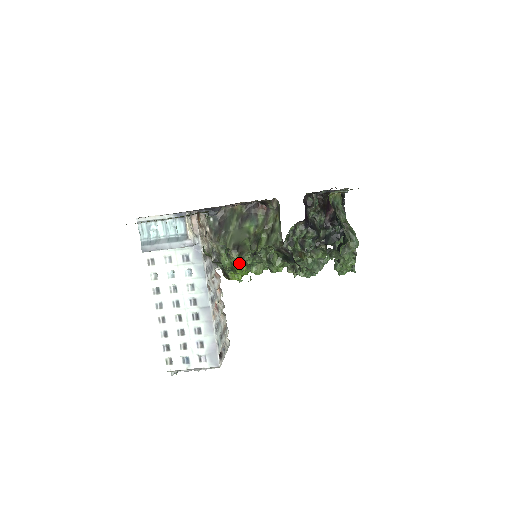
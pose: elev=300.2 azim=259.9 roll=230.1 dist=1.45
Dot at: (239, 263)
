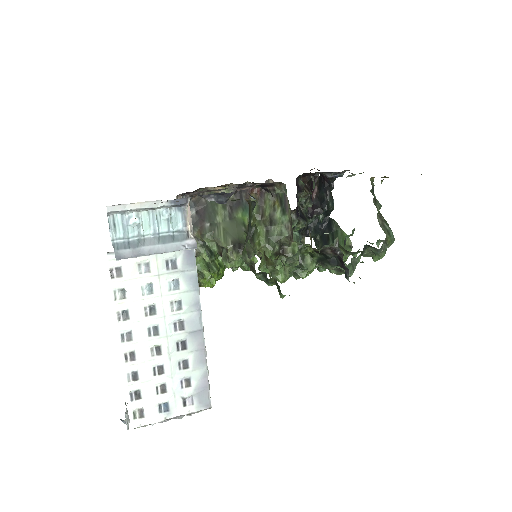
Dot at: (233, 266)
